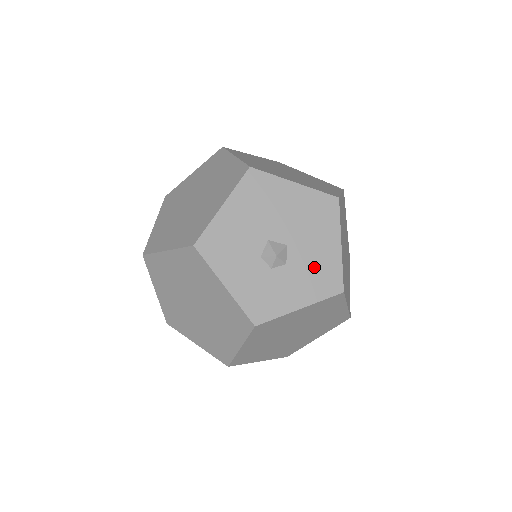
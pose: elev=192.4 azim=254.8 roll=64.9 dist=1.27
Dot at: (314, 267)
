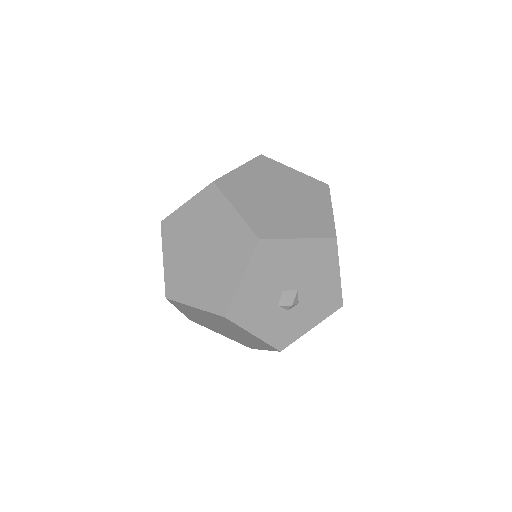
Dot at: (320, 297)
